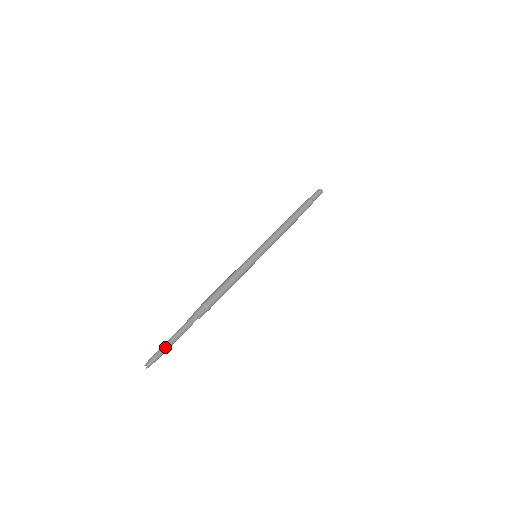
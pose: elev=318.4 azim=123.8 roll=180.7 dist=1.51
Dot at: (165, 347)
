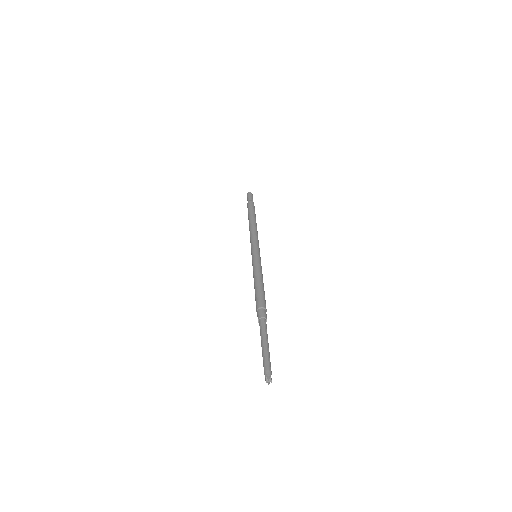
Dot at: (268, 357)
